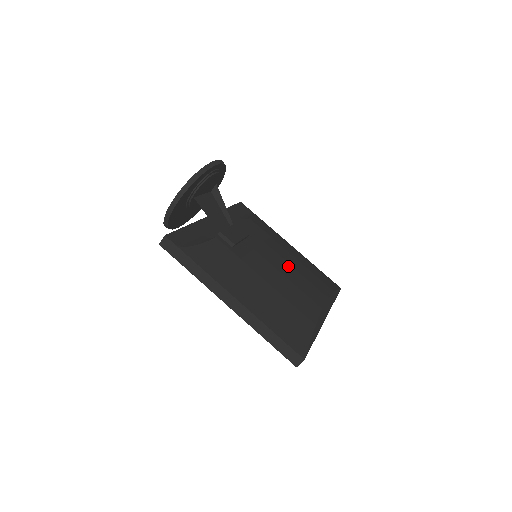
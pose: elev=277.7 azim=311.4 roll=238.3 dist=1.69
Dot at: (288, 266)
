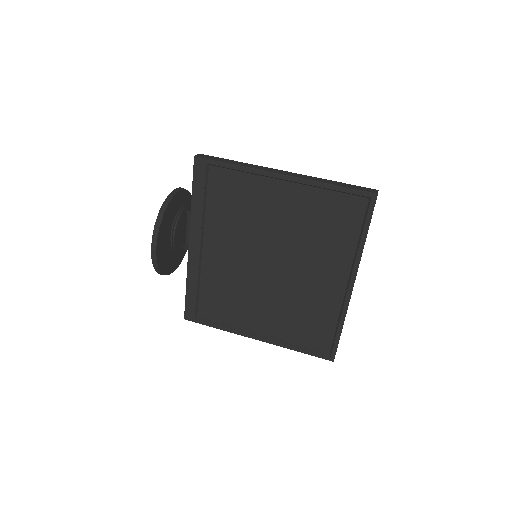
Dot at: occluded
